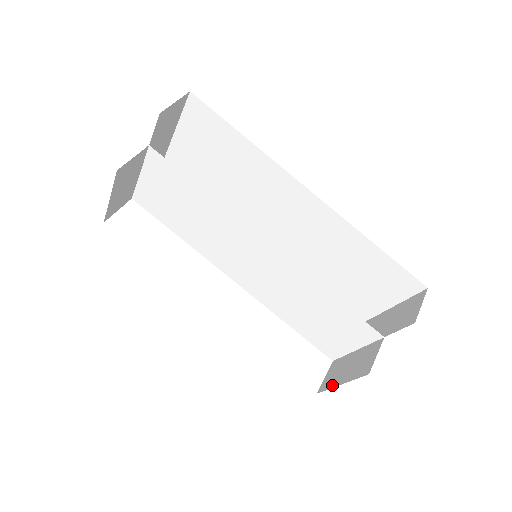
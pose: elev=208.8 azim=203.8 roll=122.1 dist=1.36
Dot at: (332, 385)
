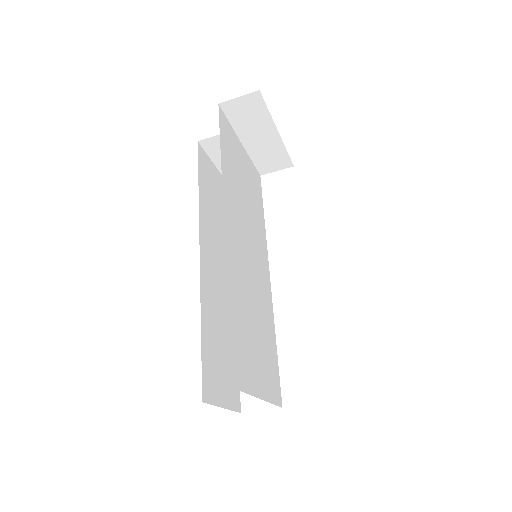
Dot at: occluded
